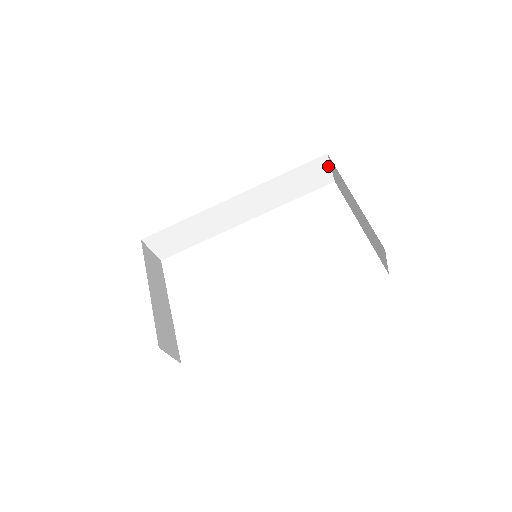
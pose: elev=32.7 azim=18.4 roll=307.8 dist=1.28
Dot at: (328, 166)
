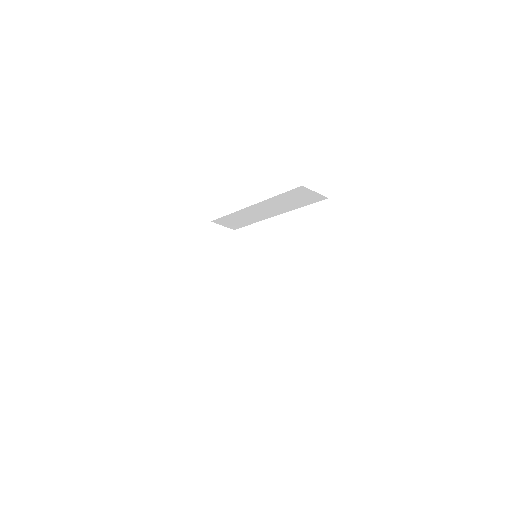
Dot at: (312, 191)
